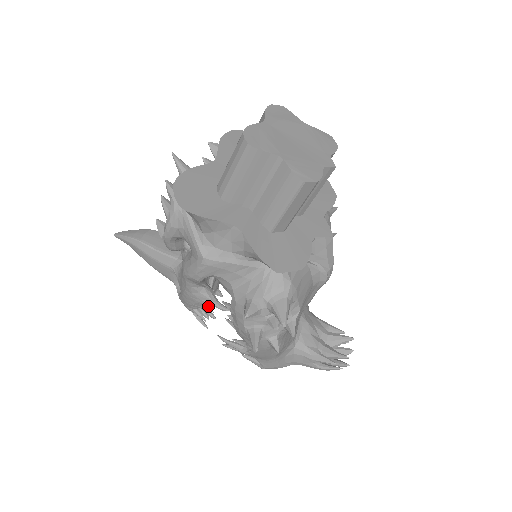
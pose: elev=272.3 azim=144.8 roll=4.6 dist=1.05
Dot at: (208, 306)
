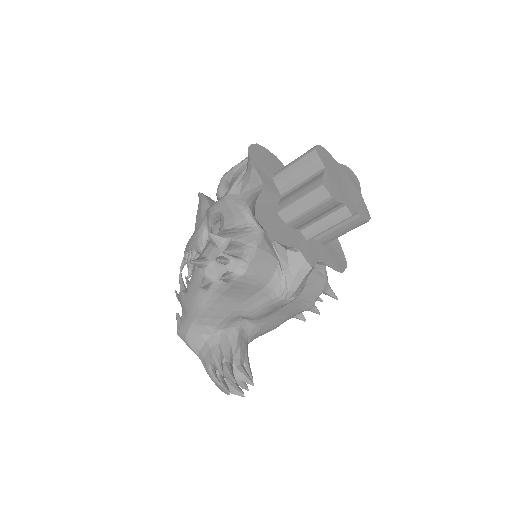
Dot at: occluded
